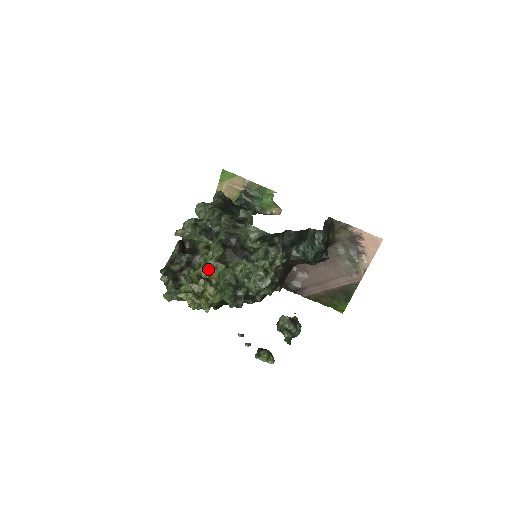
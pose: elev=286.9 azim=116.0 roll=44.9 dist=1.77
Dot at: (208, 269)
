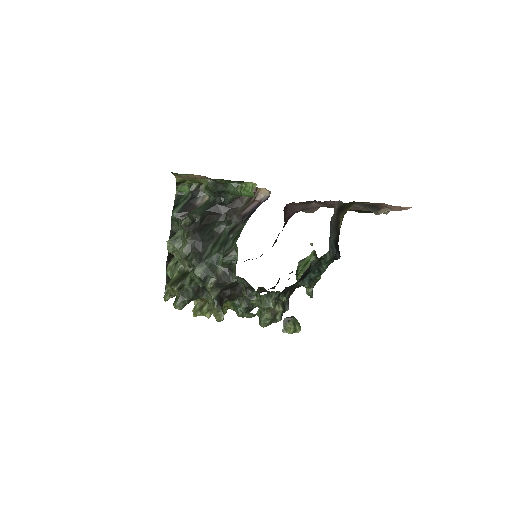
Dot at: occluded
